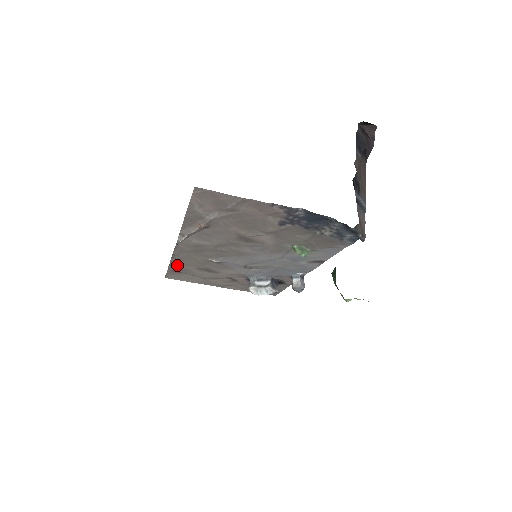
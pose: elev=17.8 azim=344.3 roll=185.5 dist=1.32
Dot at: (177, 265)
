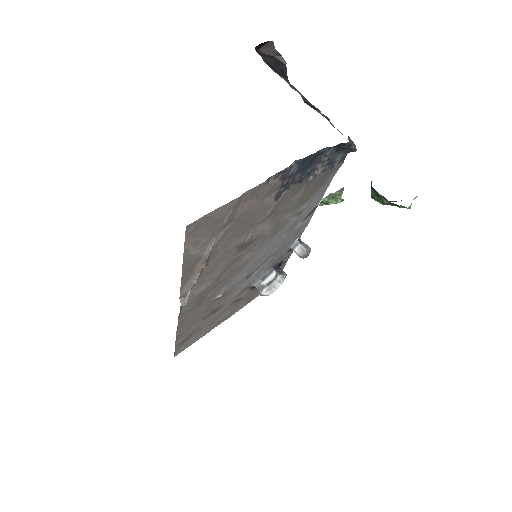
Dot at: (183, 333)
